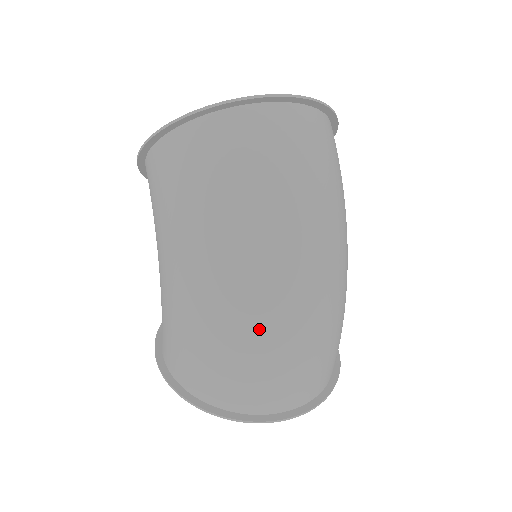
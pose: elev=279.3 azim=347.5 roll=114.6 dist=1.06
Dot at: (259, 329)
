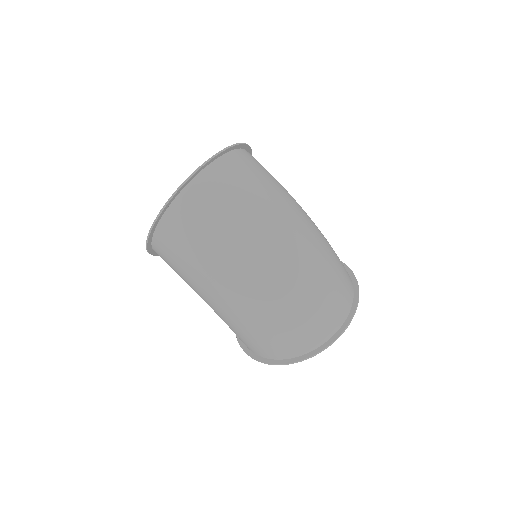
Dot at: (279, 305)
